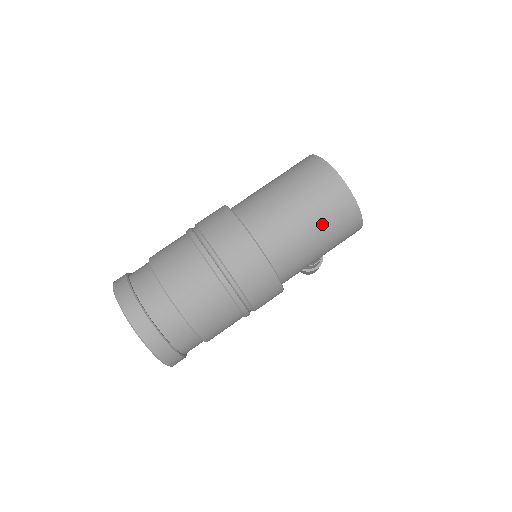
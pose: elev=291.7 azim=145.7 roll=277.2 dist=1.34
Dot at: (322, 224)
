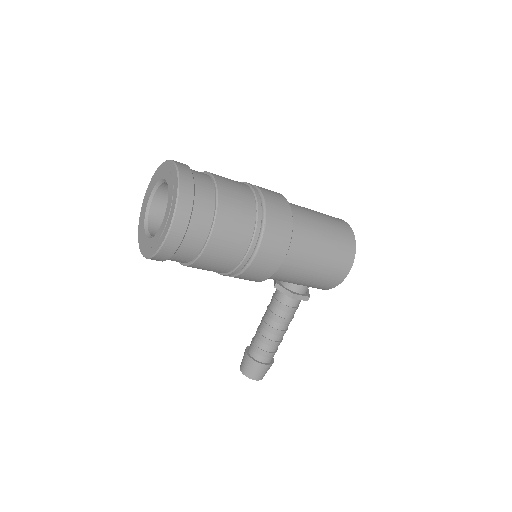
Dot at: (331, 232)
